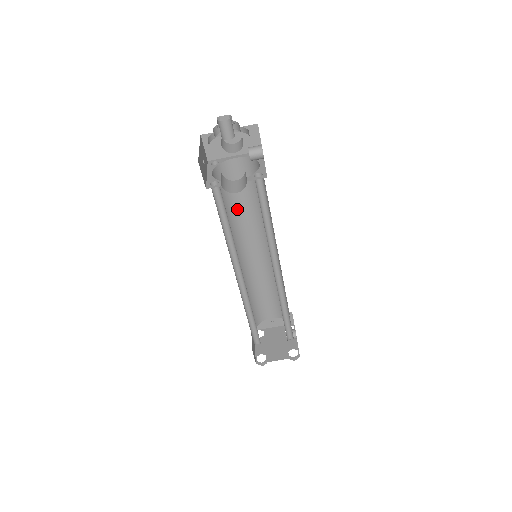
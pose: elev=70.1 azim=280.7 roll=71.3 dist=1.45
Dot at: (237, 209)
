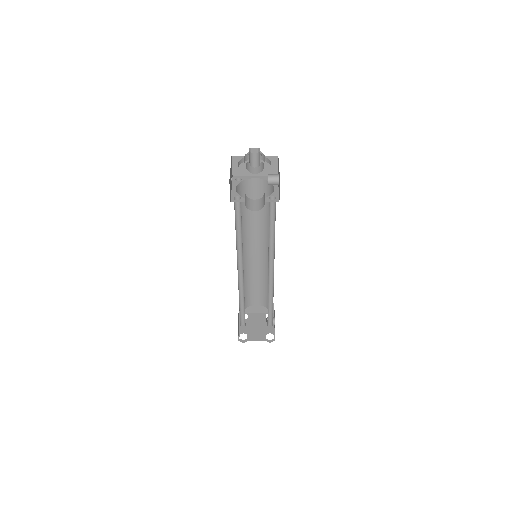
Dot at: (248, 217)
